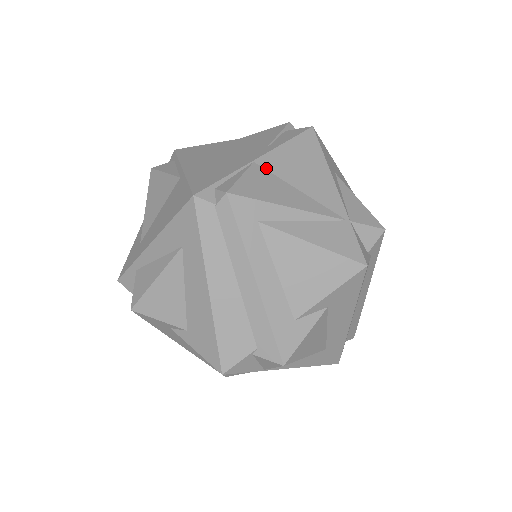
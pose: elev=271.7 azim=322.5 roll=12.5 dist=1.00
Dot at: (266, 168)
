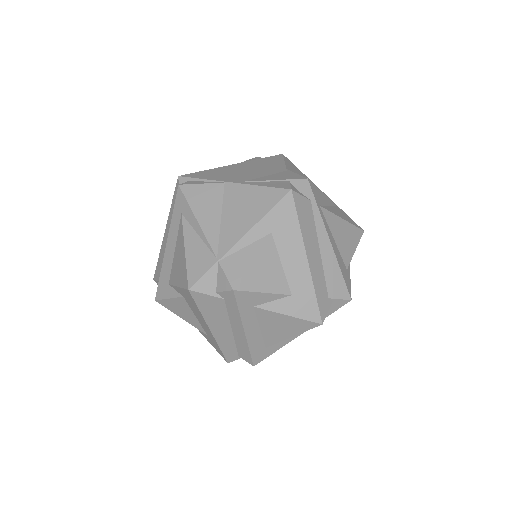
Dot at: (225, 191)
